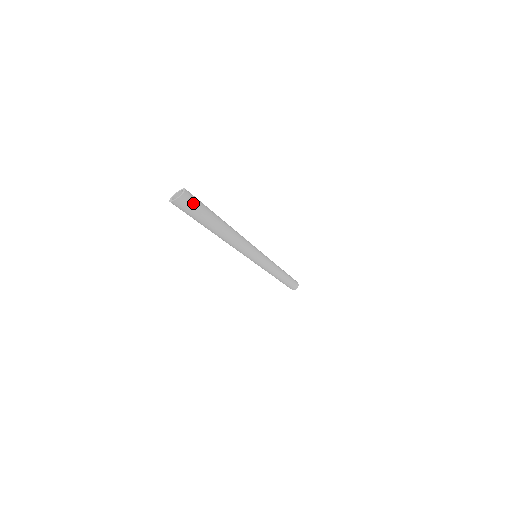
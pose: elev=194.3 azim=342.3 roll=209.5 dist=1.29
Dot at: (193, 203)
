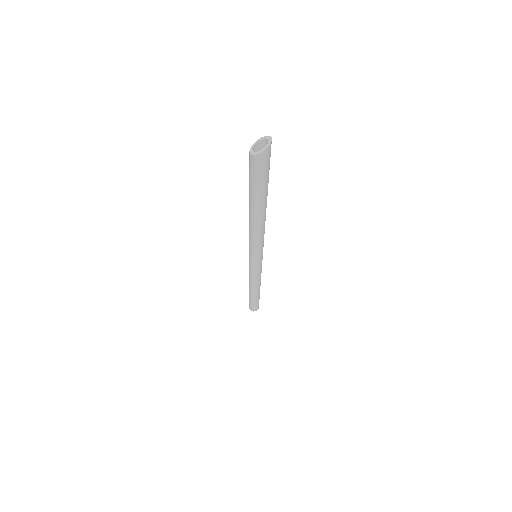
Dot at: occluded
